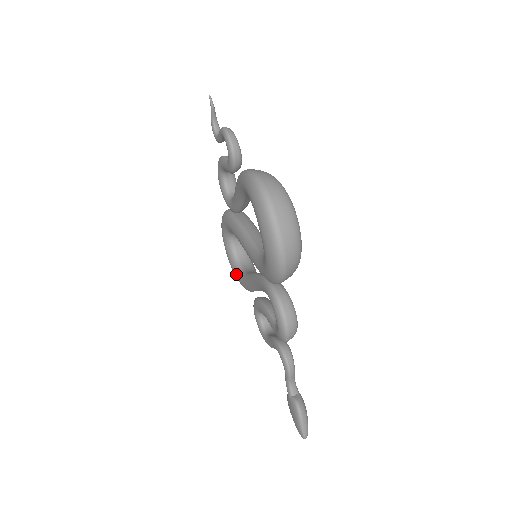
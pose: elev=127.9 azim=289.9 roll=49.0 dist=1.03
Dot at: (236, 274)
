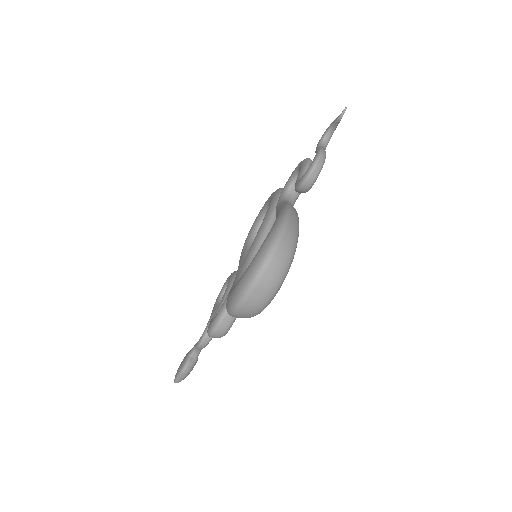
Dot at: (248, 236)
